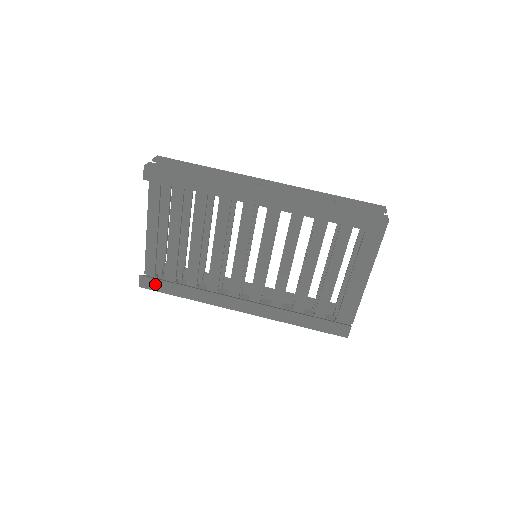
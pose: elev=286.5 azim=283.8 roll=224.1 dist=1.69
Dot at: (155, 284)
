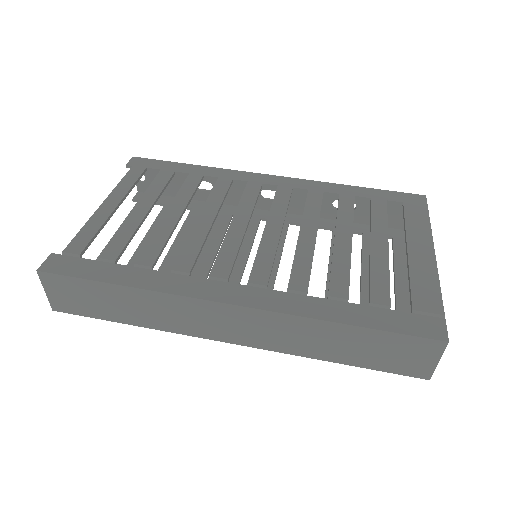
Dot at: (73, 266)
